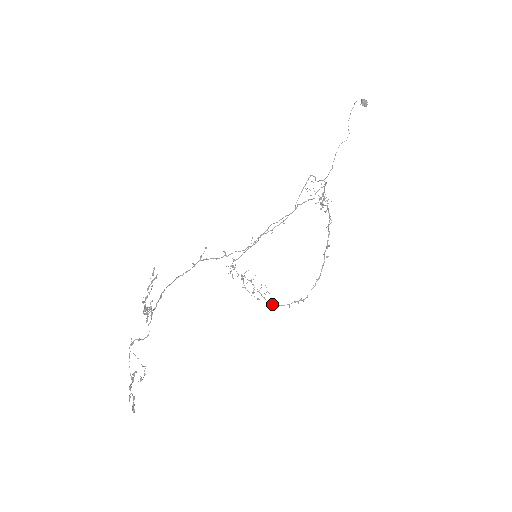
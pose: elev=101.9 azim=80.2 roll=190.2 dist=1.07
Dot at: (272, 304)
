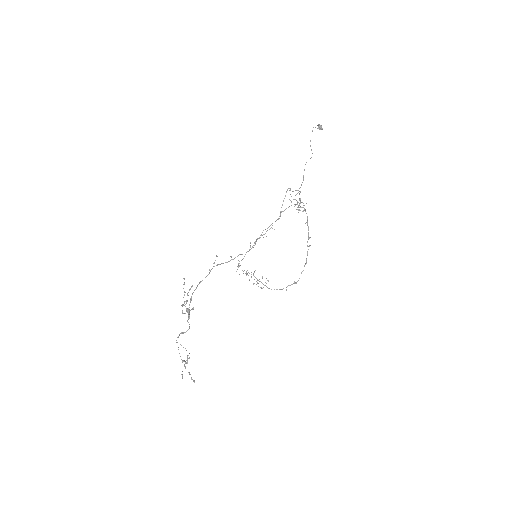
Dot at: occluded
